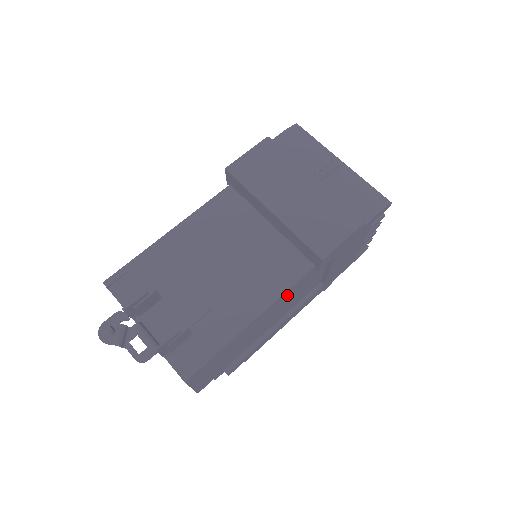
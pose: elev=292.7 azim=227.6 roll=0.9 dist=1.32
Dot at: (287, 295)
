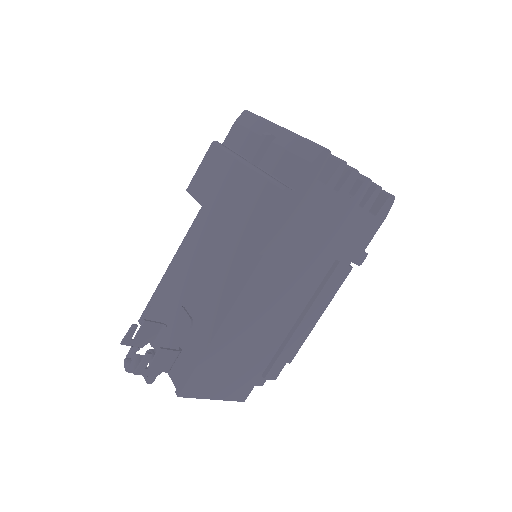
Dot at: (256, 292)
